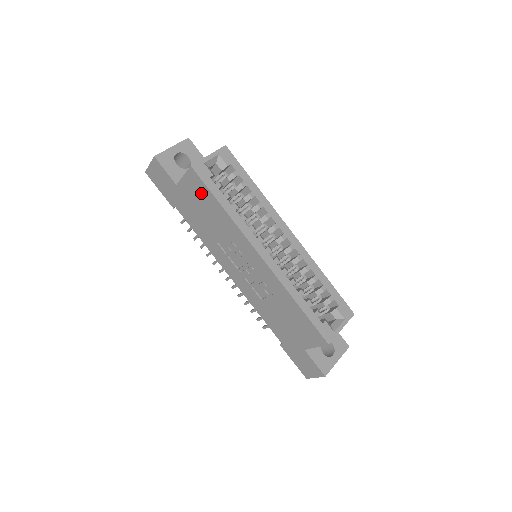
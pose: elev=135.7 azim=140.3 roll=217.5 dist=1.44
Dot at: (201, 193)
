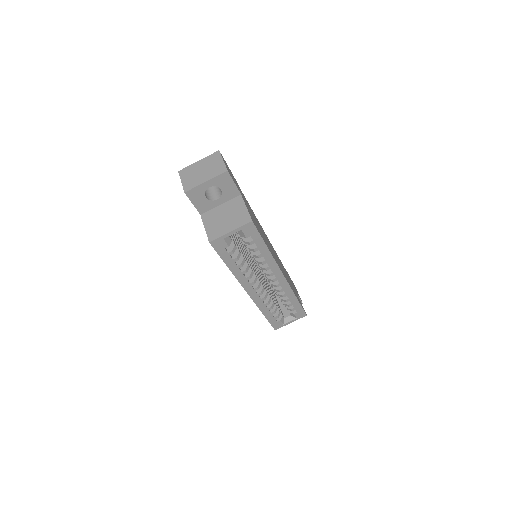
Dot at: occluded
